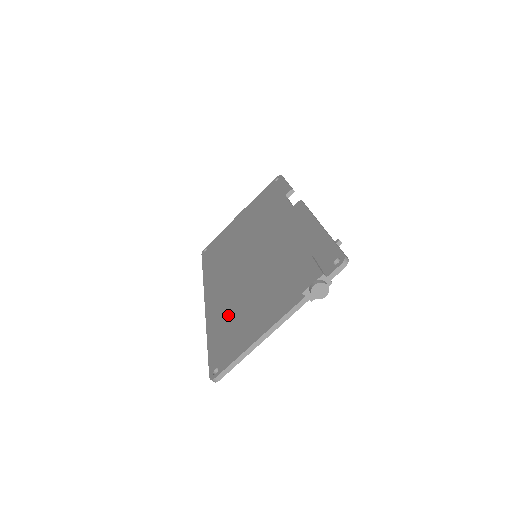
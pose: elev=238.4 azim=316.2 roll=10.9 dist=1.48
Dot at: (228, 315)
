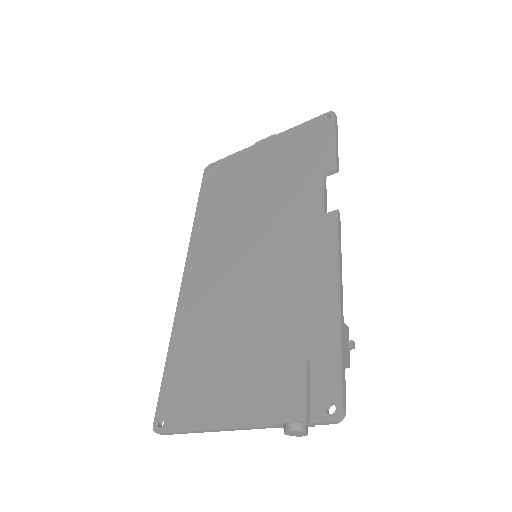
Dot at: (197, 340)
